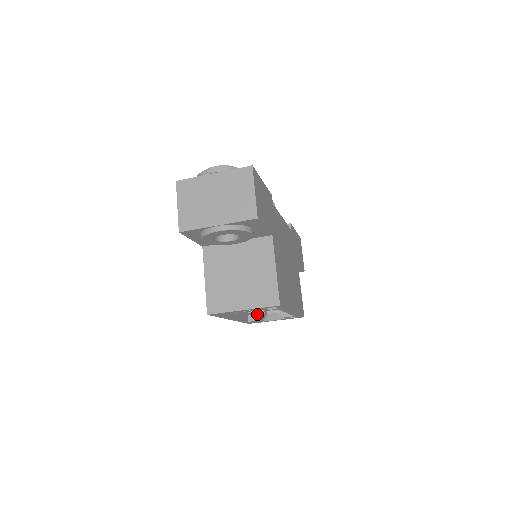
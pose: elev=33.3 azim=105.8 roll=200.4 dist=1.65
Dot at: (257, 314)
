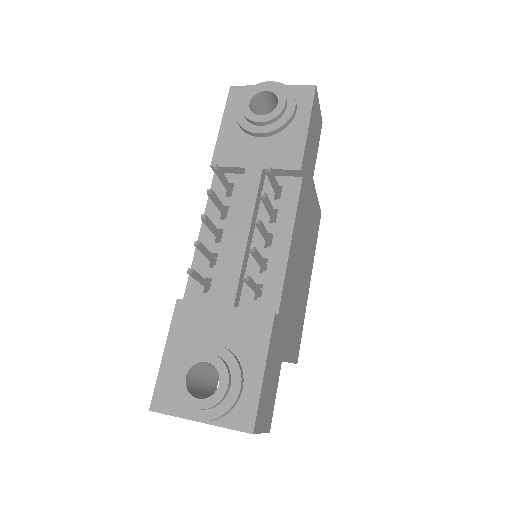
Dot at: occluded
